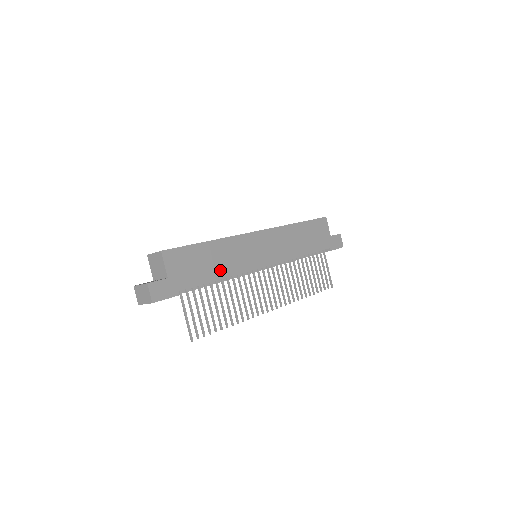
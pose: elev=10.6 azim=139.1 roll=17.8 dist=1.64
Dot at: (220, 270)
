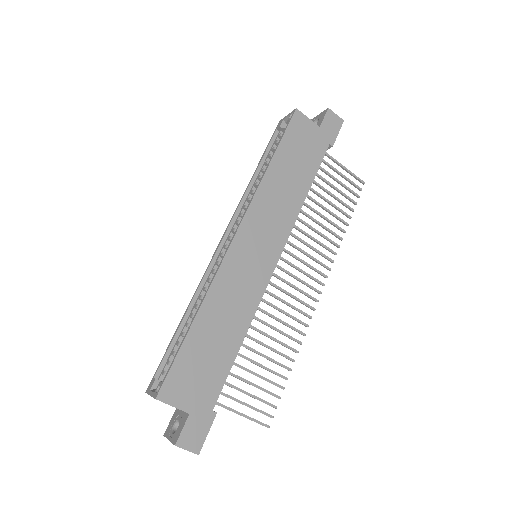
Dot at: (233, 333)
